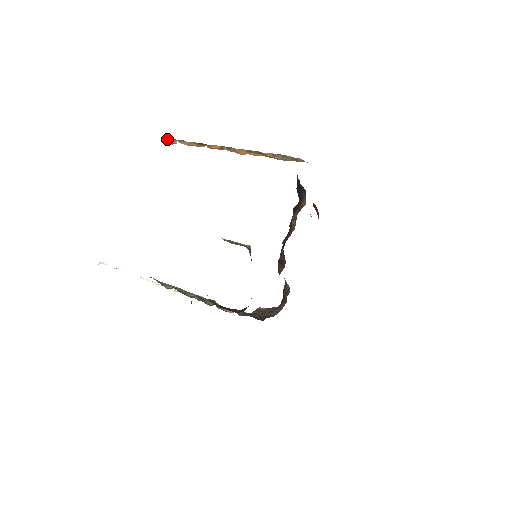
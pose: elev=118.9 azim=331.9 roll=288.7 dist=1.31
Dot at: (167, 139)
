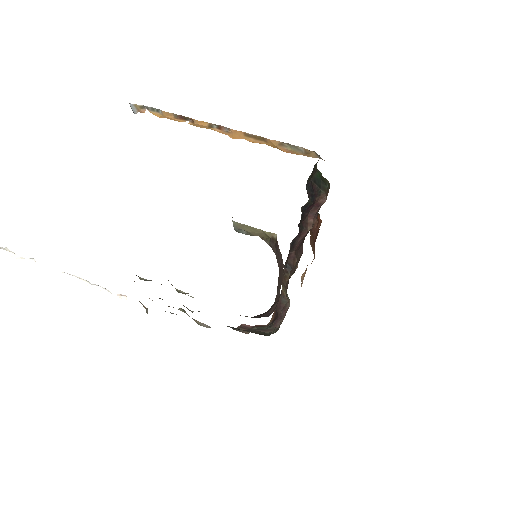
Dot at: (134, 104)
